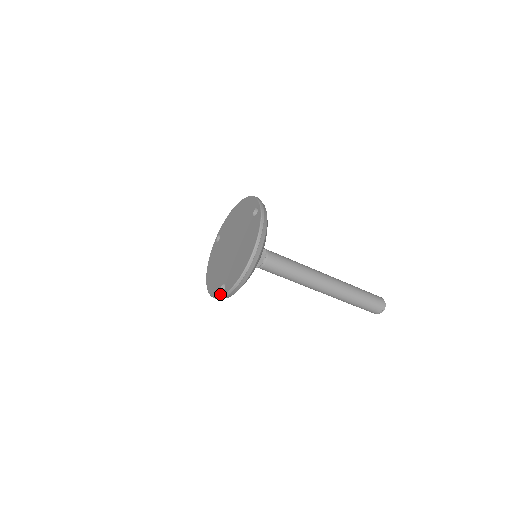
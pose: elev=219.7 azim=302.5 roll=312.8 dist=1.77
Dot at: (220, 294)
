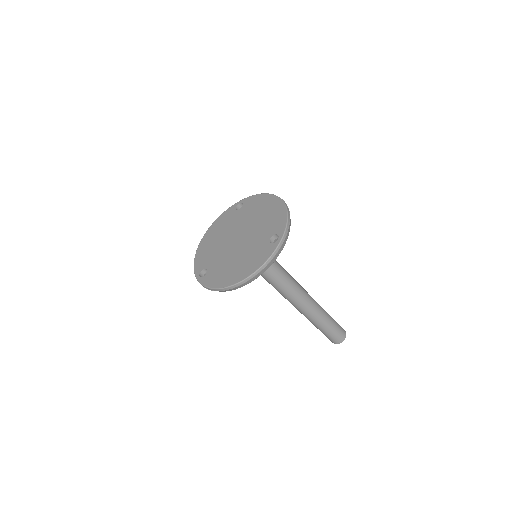
Dot at: (198, 276)
